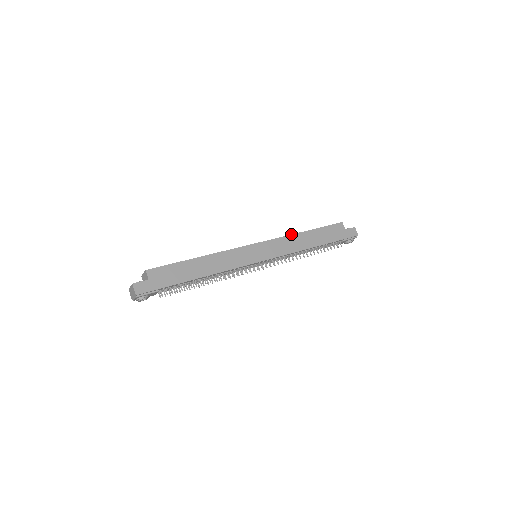
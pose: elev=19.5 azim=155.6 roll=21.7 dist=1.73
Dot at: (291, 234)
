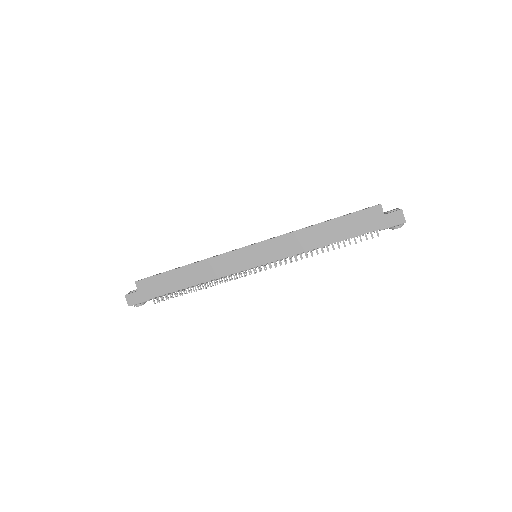
Dot at: (297, 230)
